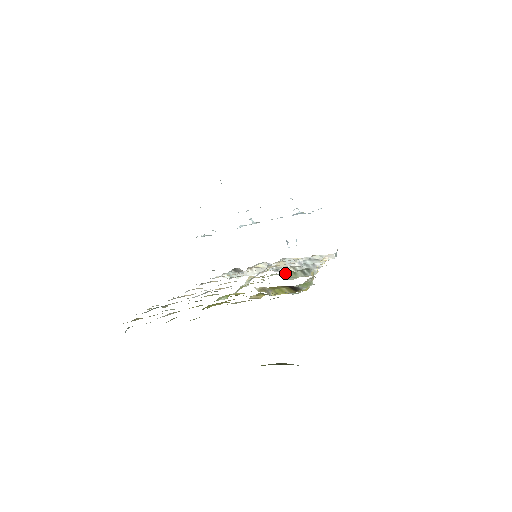
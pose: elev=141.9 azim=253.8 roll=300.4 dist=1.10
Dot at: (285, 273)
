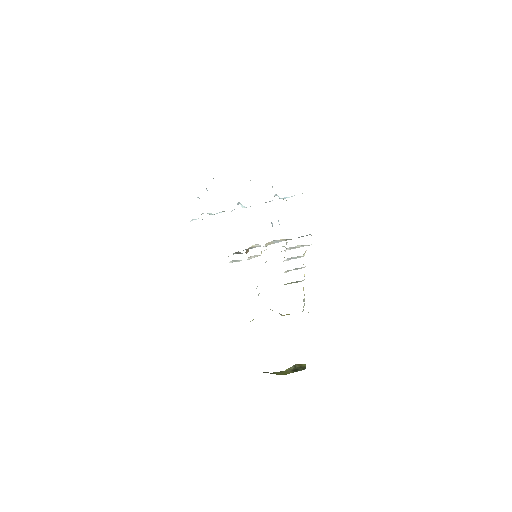
Dot at: (284, 284)
